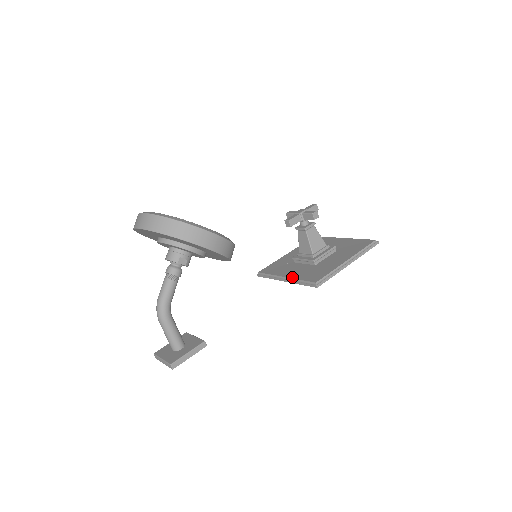
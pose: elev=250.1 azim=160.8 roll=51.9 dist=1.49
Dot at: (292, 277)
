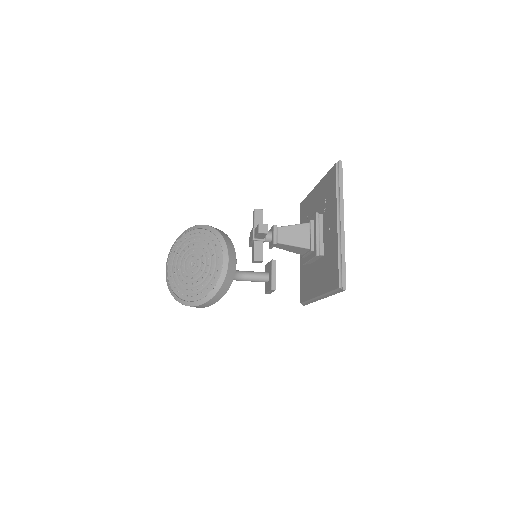
Dot at: (300, 264)
